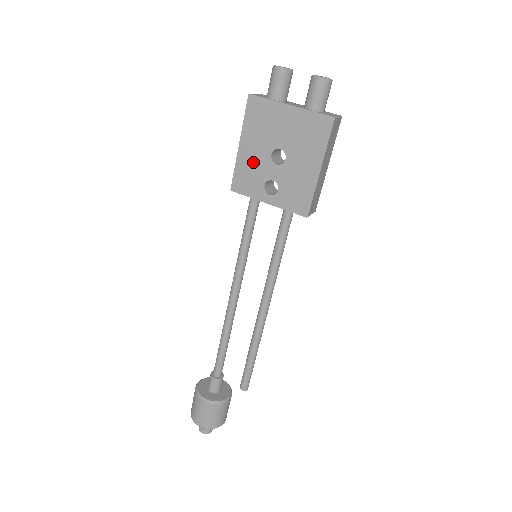
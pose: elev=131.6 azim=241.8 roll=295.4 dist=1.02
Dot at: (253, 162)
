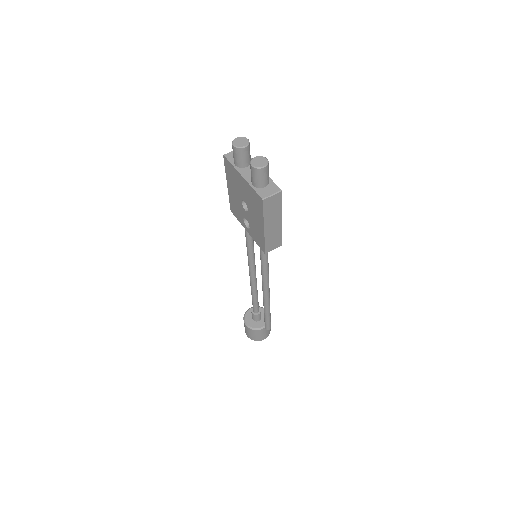
Dot at: (235, 201)
